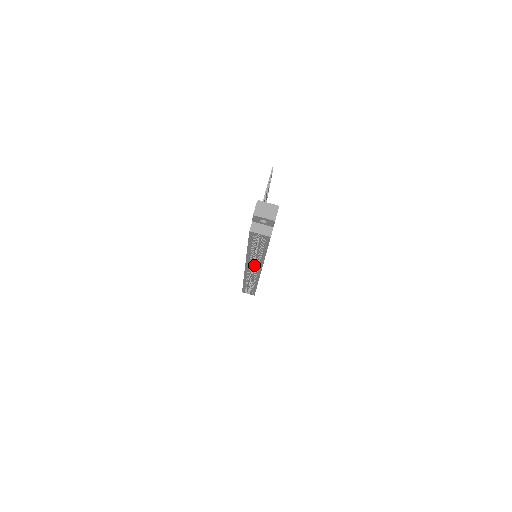
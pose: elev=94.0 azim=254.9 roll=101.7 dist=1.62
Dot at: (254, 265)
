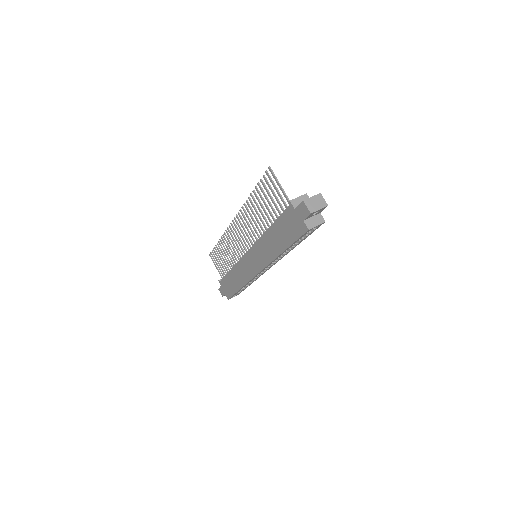
Dot at: occluded
